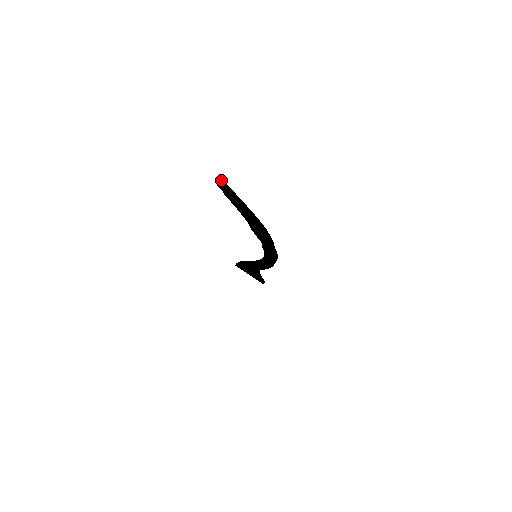
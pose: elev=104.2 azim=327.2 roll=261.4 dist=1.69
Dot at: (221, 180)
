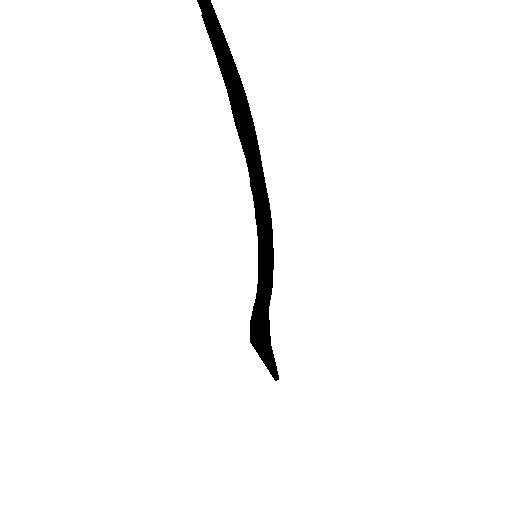
Dot at: out of frame
